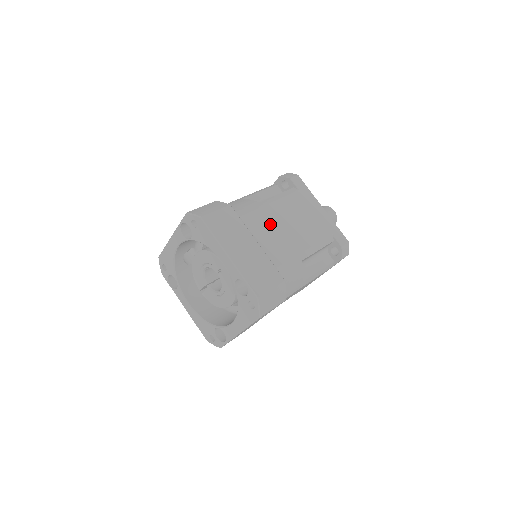
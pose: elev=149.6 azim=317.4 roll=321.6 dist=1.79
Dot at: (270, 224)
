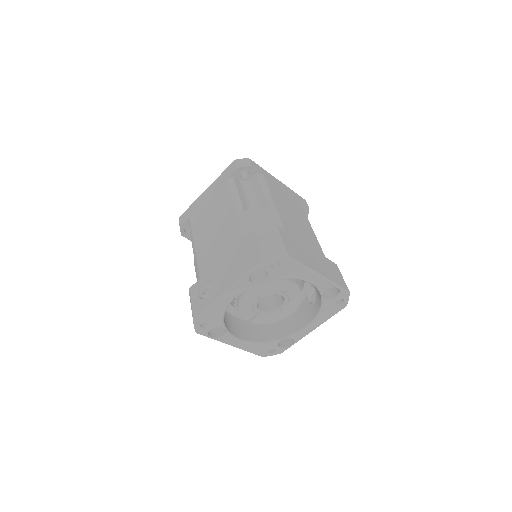
Dot at: (292, 223)
